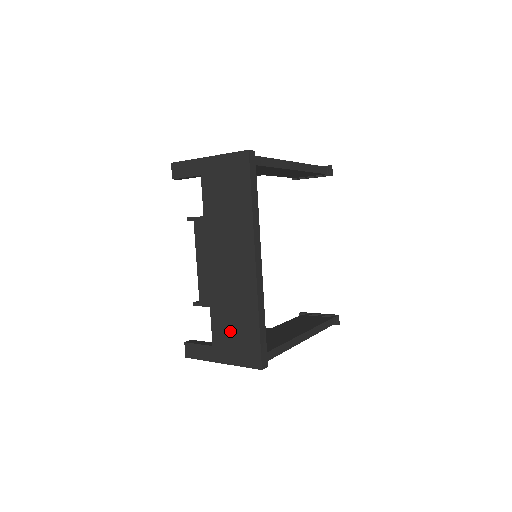
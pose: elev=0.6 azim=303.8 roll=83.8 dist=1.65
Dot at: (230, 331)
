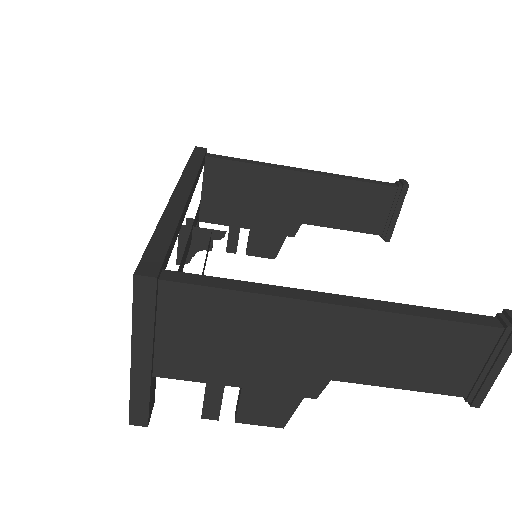
Dot at: occluded
